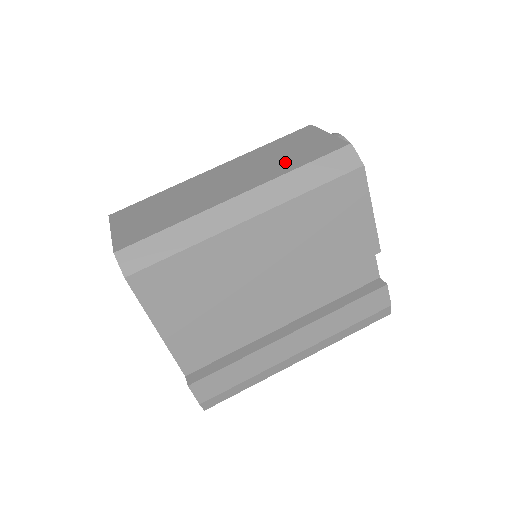
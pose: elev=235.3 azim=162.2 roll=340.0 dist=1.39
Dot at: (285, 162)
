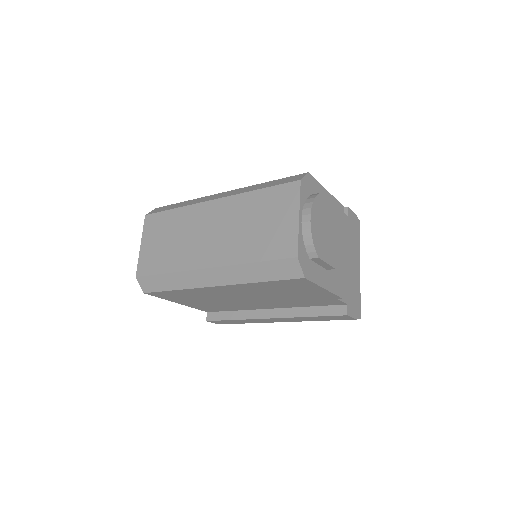
Dot at: (250, 243)
